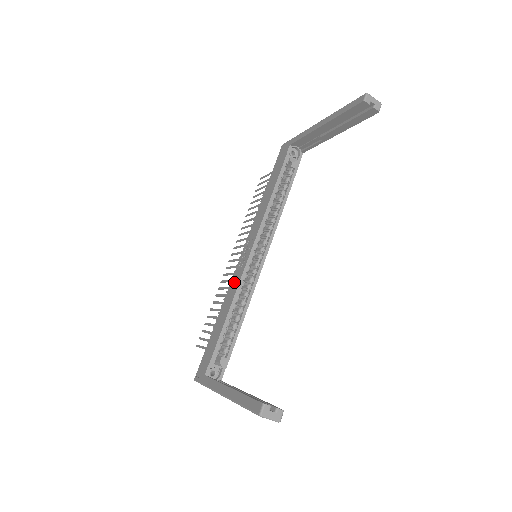
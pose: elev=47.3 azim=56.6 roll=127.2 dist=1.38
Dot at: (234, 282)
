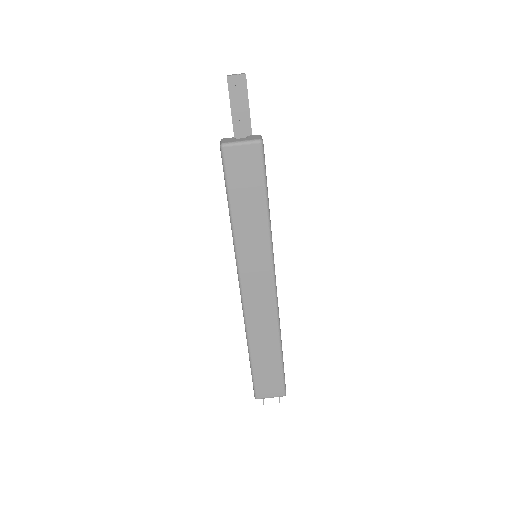
Dot at: occluded
